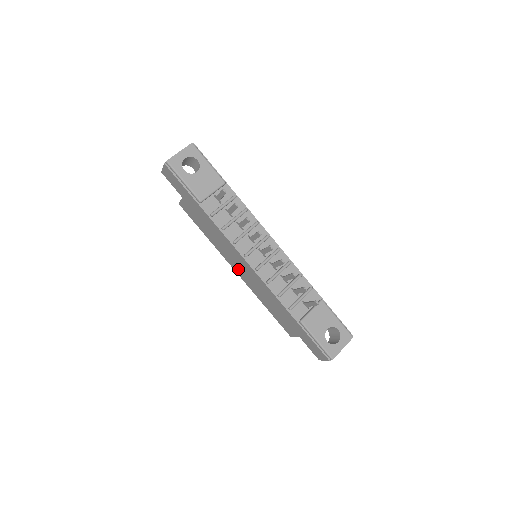
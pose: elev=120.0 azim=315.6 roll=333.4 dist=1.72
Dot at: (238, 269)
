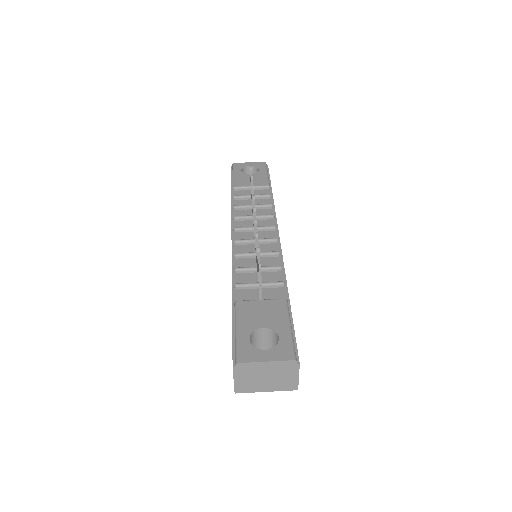
Dot at: occluded
